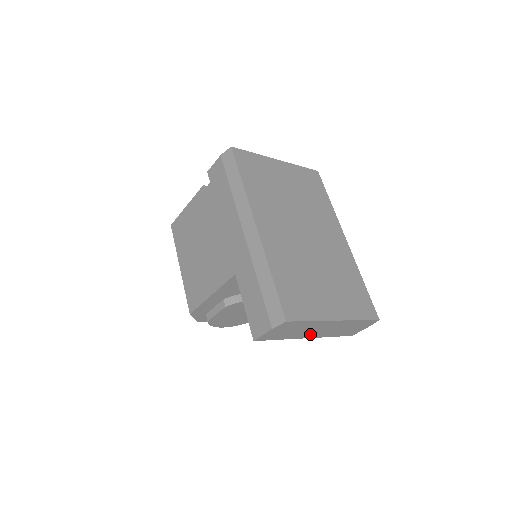
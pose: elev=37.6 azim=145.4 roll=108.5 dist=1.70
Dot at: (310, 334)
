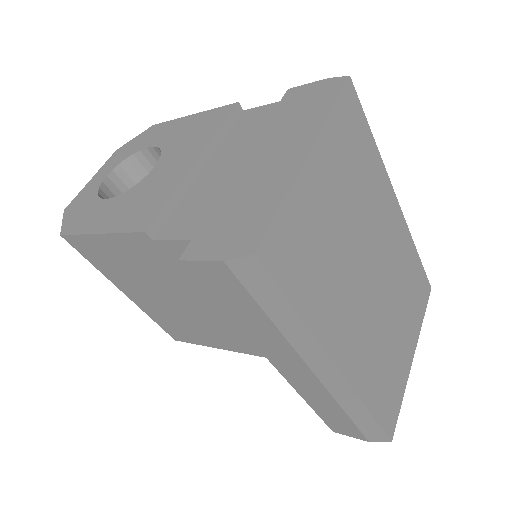
Dot at: occluded
